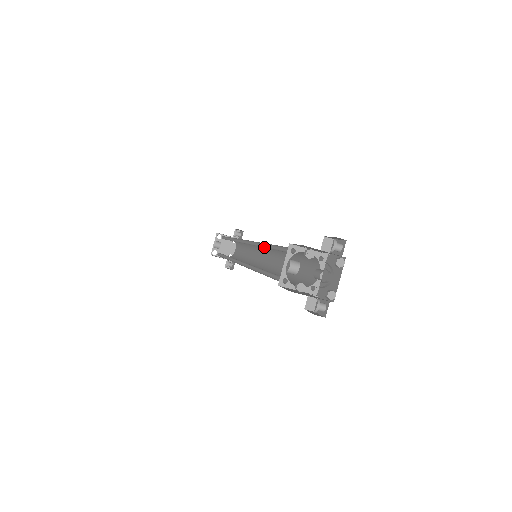
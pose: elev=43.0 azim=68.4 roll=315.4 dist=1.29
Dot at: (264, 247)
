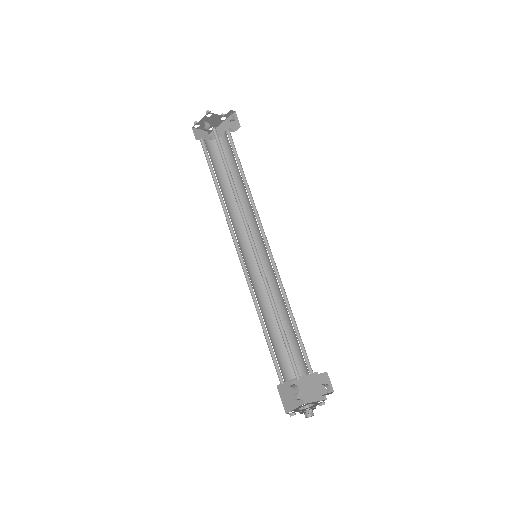
Dot at: (273, 306)
